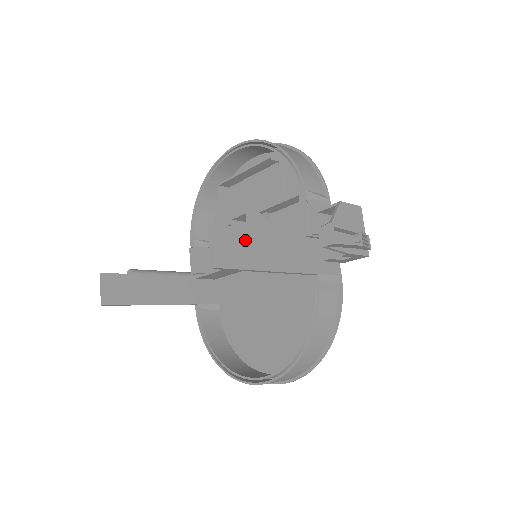
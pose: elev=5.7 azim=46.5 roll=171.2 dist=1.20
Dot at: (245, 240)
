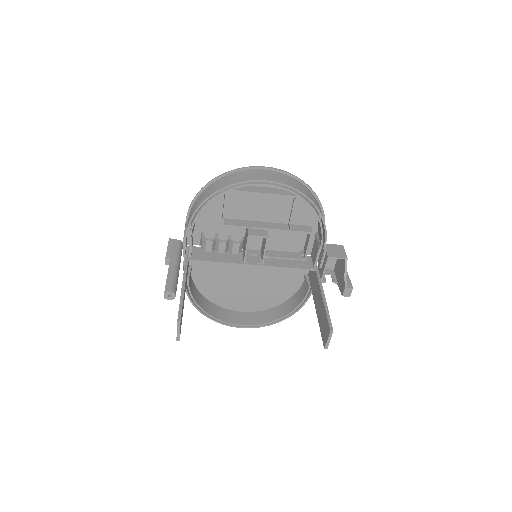
Dot at: occluded
